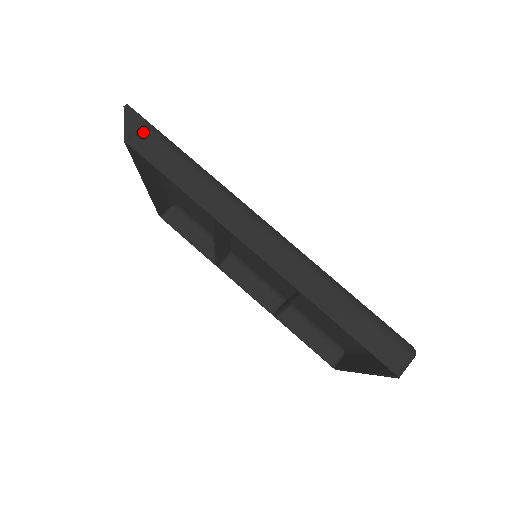
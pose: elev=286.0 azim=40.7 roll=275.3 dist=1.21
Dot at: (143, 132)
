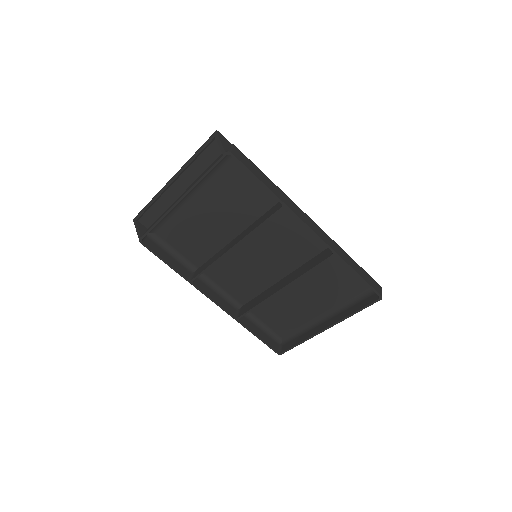
Dot at: (236, 148)
